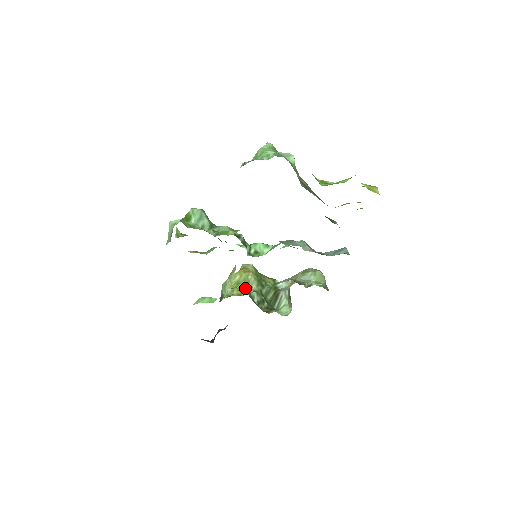
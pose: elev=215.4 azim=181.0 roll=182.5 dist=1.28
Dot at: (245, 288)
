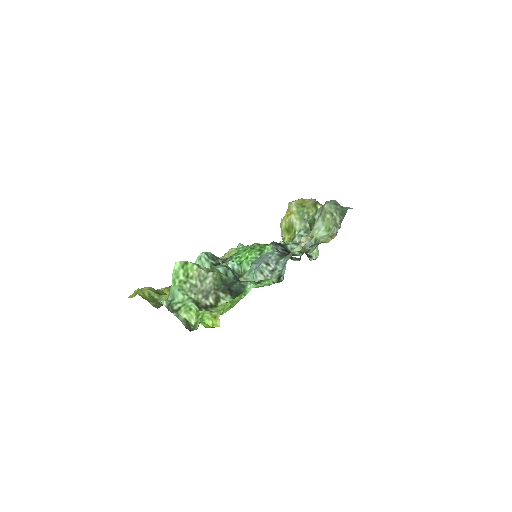
Dot at: (292, 231)
